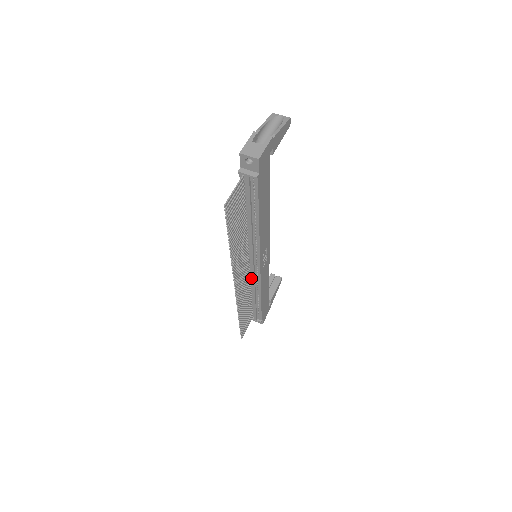
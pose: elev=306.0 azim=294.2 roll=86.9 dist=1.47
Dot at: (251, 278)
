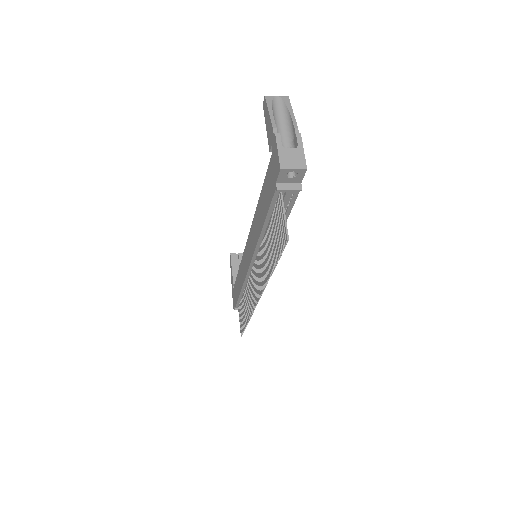
Dot at: occluded
